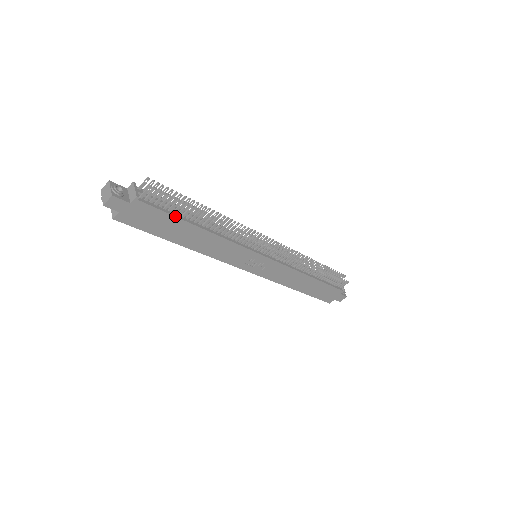
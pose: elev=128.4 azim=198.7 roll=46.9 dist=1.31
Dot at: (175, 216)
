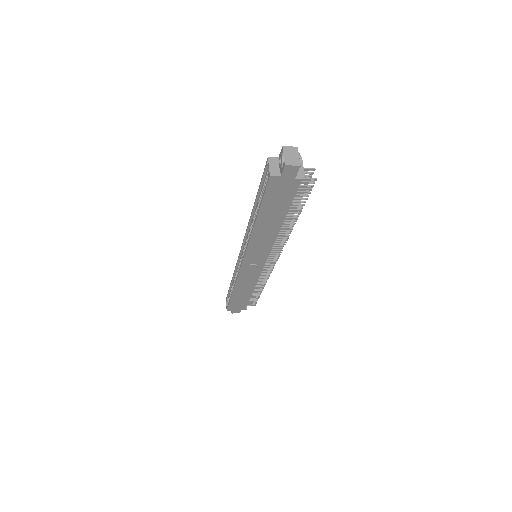
Dot at: (290, 205)
